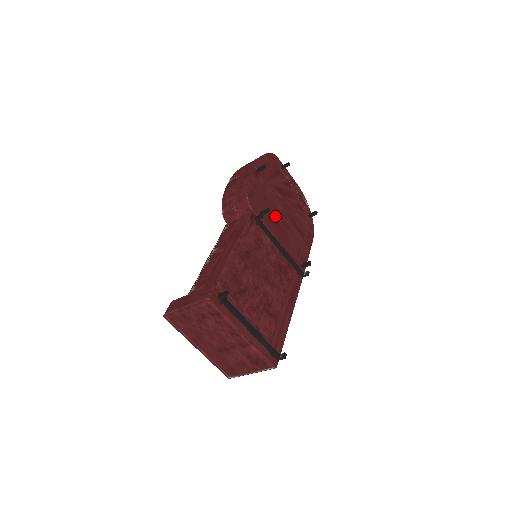
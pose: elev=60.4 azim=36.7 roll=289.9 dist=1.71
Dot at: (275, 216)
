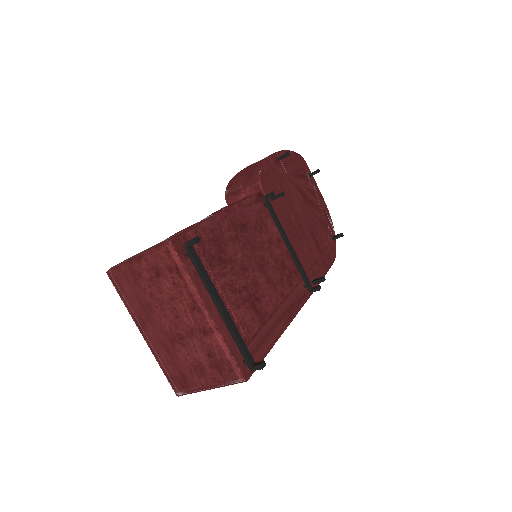
Dot at: (290, 212)
